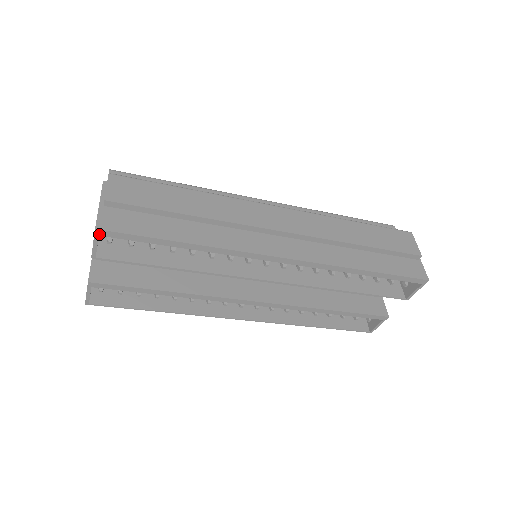
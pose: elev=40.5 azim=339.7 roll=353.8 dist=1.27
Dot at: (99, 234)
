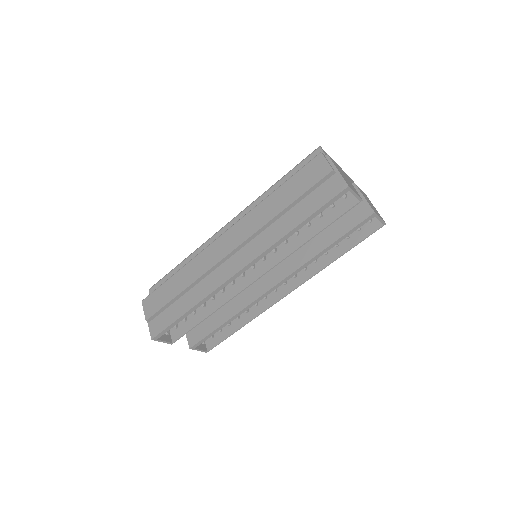
Dot at: (156, 339)
